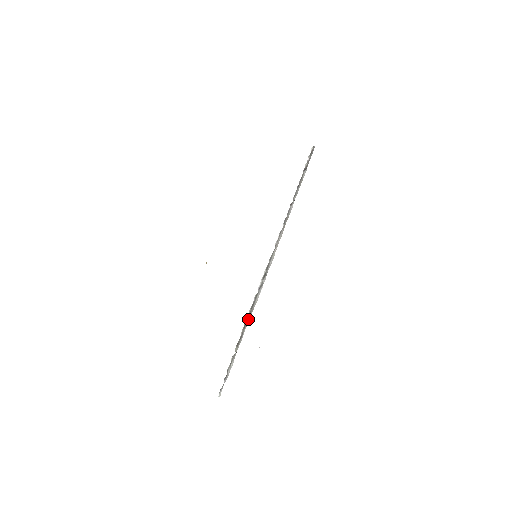
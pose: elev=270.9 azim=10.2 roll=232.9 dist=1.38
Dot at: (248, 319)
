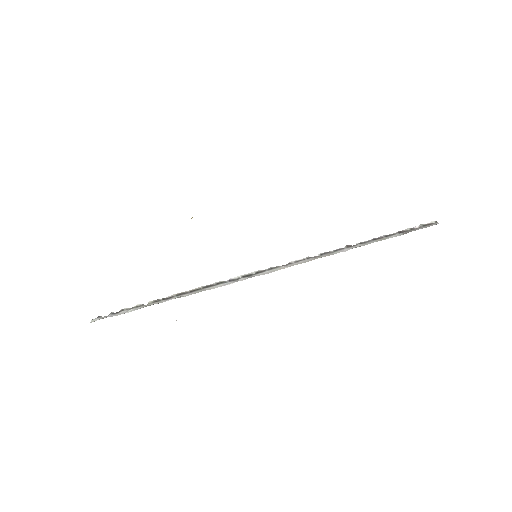
Dot at: (189, 292)
